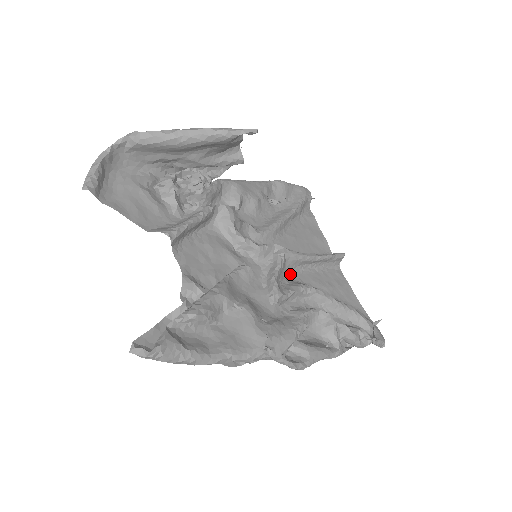
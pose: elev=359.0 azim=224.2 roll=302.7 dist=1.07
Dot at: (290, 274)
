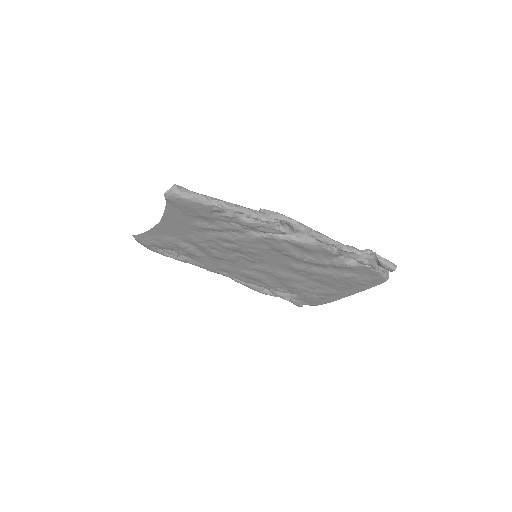
Dot at: (291, 267)
